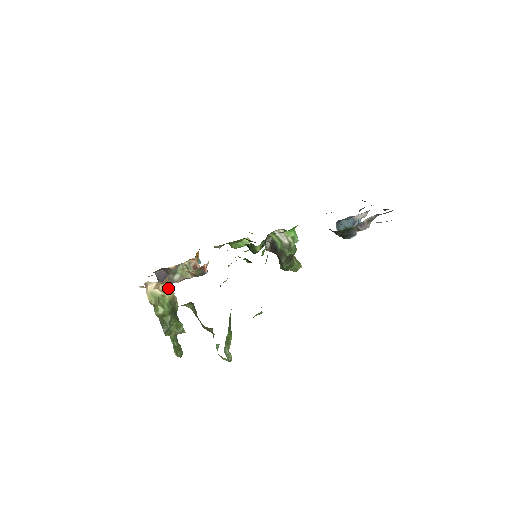
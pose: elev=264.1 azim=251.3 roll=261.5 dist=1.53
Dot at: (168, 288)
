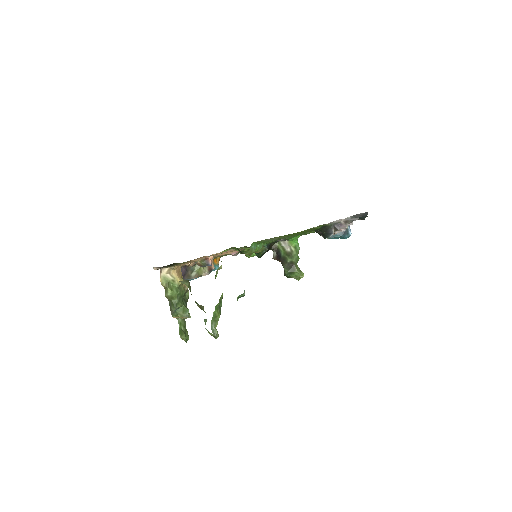
Dot at: (178, 275)
